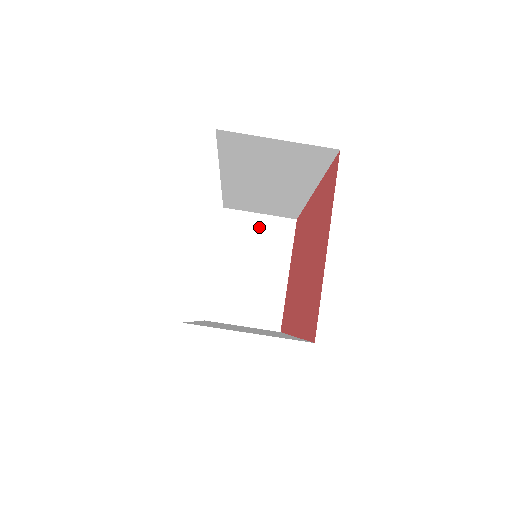
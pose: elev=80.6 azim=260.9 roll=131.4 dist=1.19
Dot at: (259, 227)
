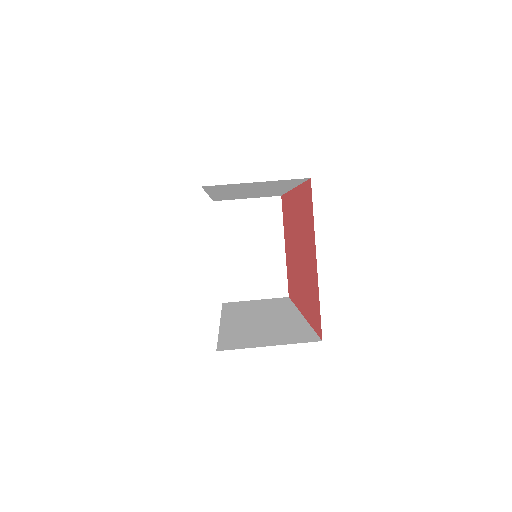
Dot at: (249, 211)
